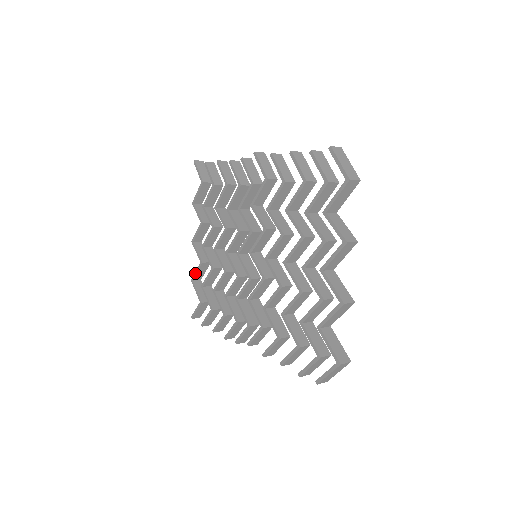
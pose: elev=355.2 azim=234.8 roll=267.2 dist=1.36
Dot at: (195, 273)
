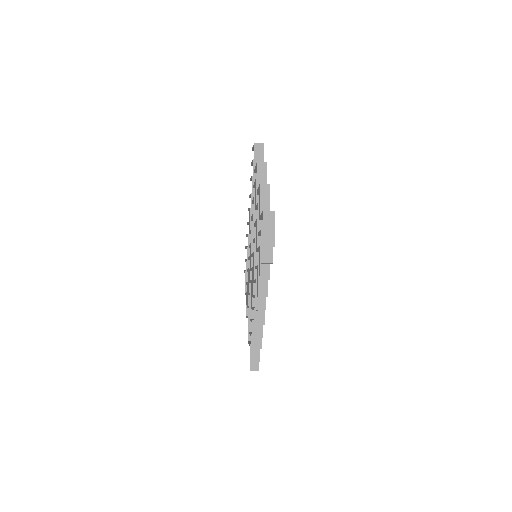
Dot at: (248, 332)
